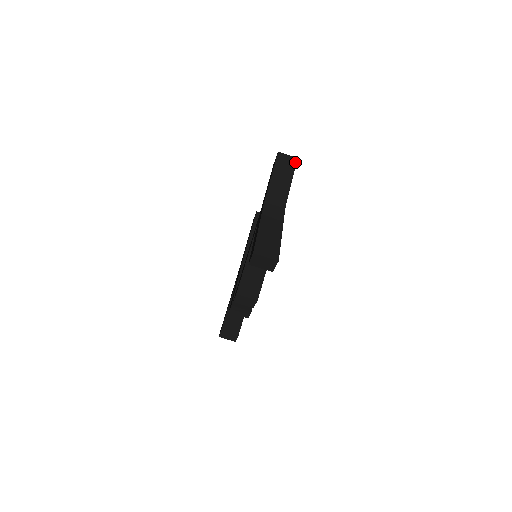
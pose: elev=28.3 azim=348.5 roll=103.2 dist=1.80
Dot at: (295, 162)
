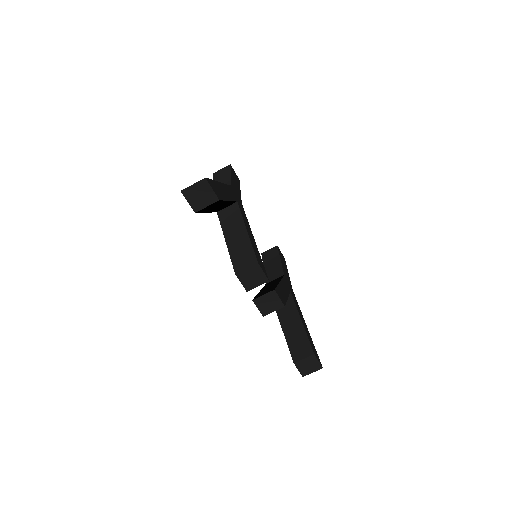
Dot at: (229, 167)
